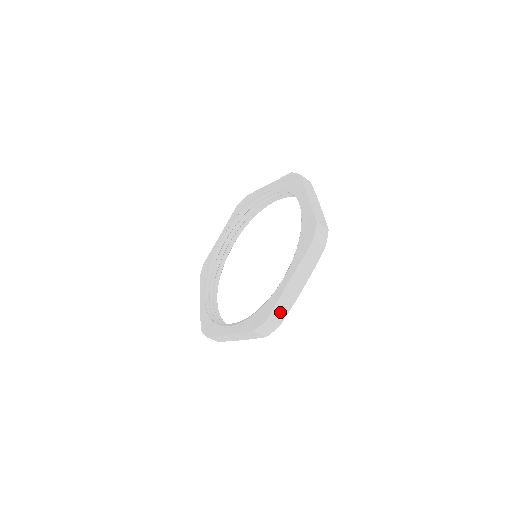
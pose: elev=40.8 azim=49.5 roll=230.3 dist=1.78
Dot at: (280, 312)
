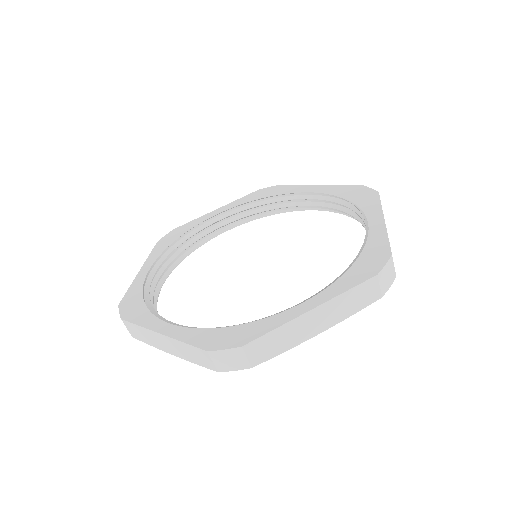
Dot at: occluded
